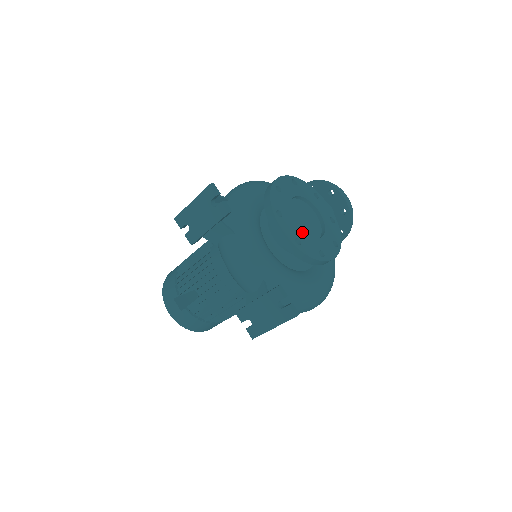
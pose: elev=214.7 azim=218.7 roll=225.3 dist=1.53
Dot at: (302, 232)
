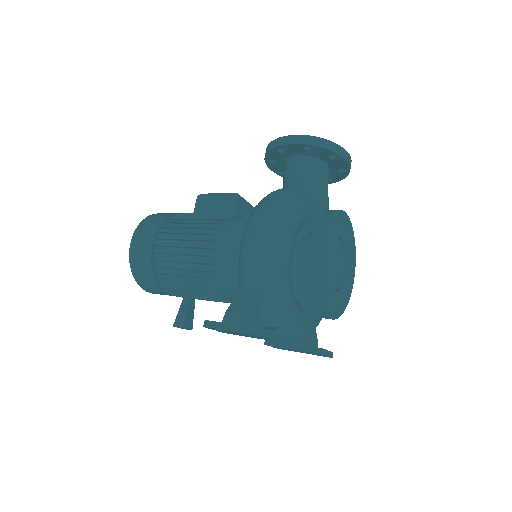
Dot at: (339, 293)
